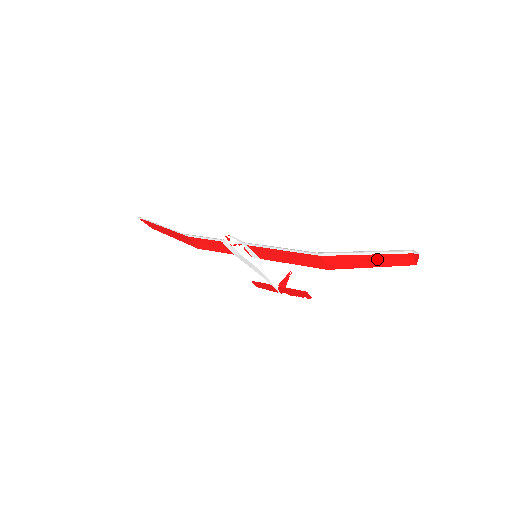
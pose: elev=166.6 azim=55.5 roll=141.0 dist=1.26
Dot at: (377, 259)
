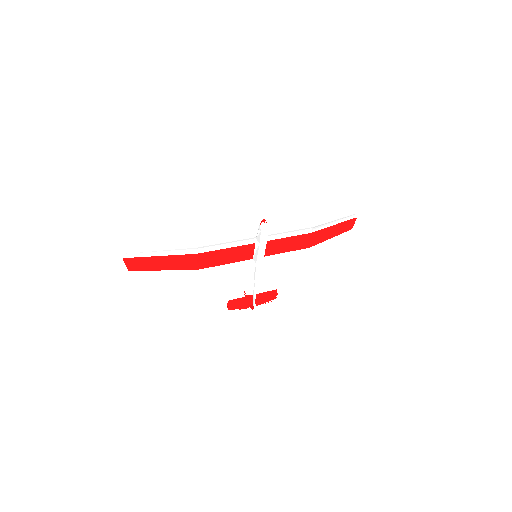
Dot at: (337, 228)
